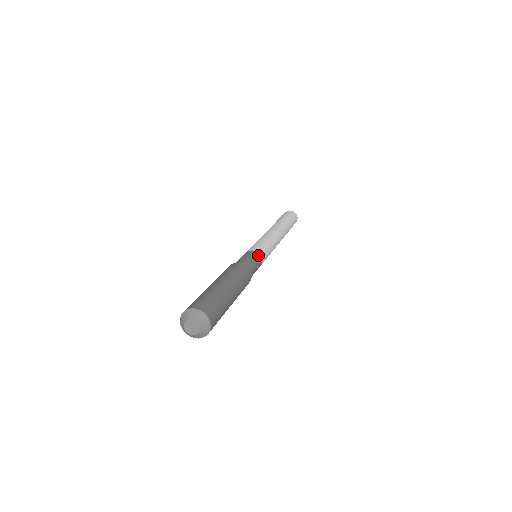
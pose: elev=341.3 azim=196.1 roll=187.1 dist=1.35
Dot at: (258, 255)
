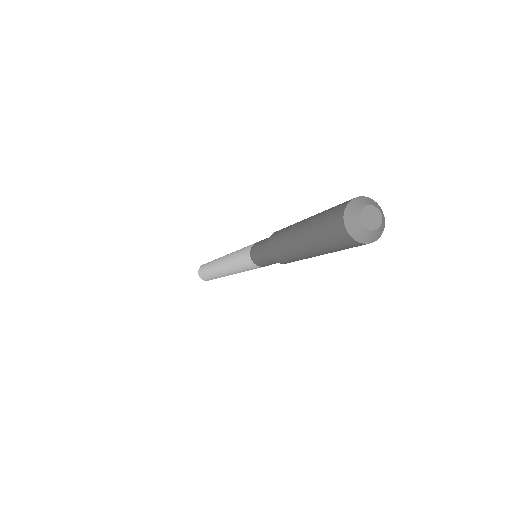
Dot at: occluded
